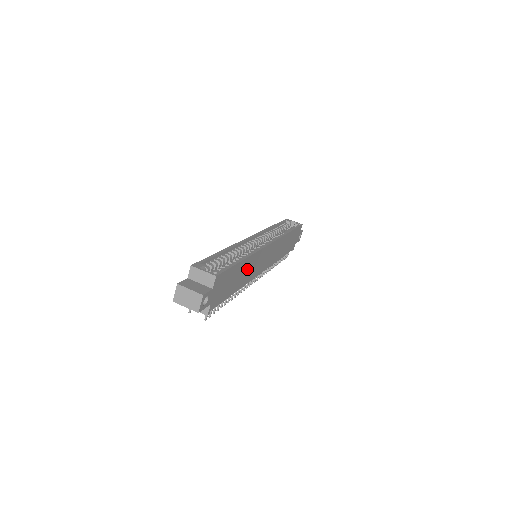
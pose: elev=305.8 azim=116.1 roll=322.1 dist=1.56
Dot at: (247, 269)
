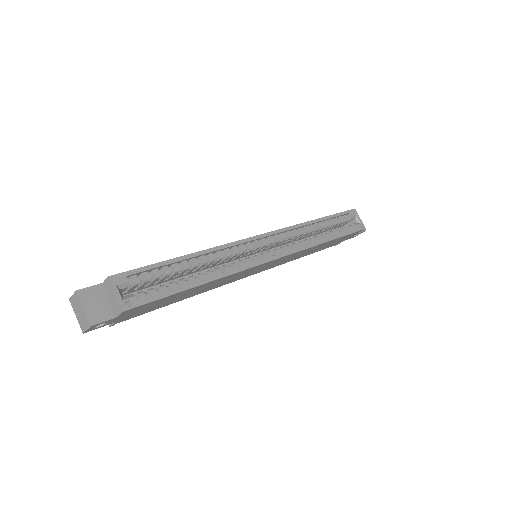
Dot at: (212, 284)
